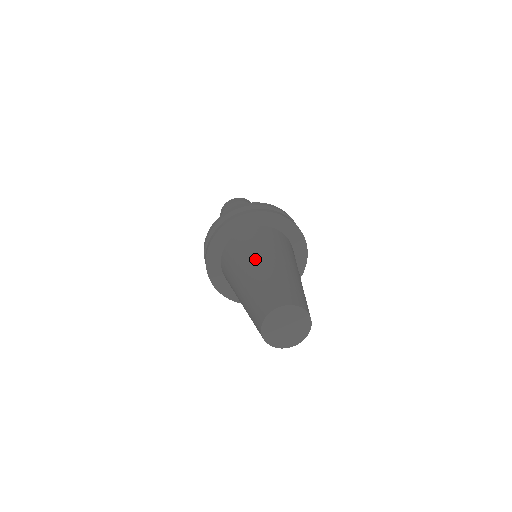
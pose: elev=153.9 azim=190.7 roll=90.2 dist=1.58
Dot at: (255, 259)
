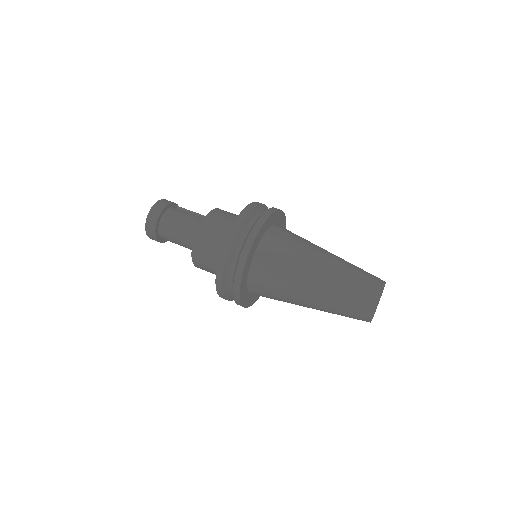
Dot at: (320, 249)
